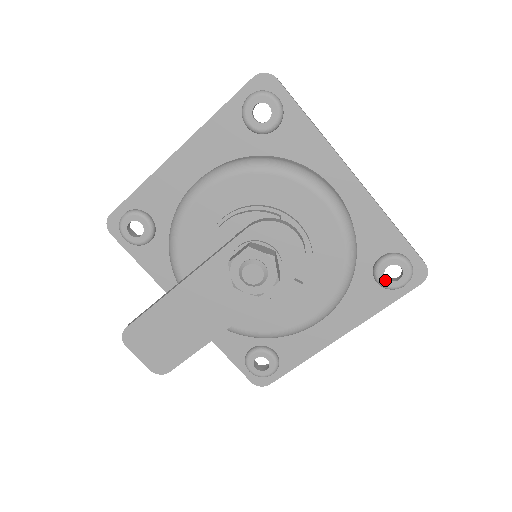
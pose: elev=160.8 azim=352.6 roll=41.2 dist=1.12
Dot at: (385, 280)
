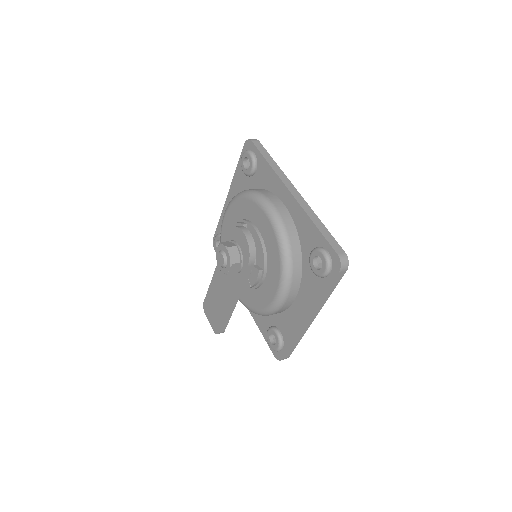
Dot at: (315, 269)
